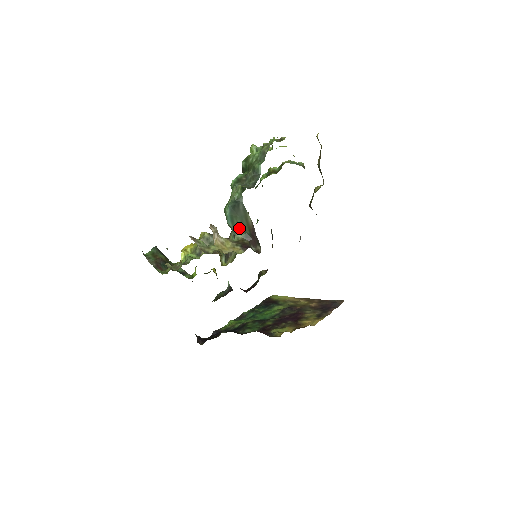
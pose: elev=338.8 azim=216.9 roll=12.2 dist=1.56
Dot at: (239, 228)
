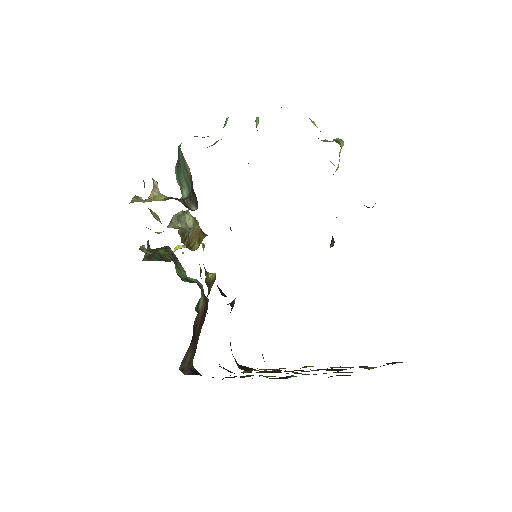
Dot at: (185, 186)
